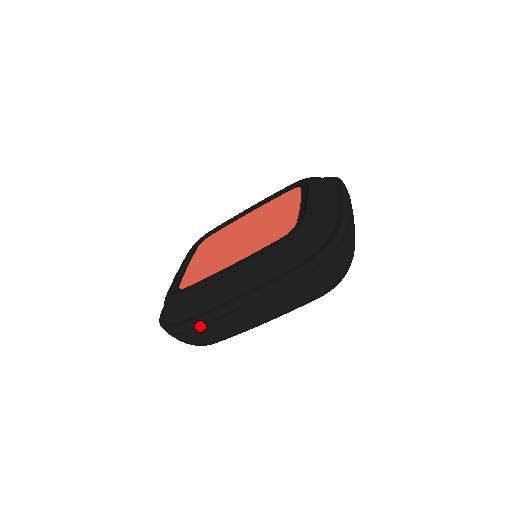
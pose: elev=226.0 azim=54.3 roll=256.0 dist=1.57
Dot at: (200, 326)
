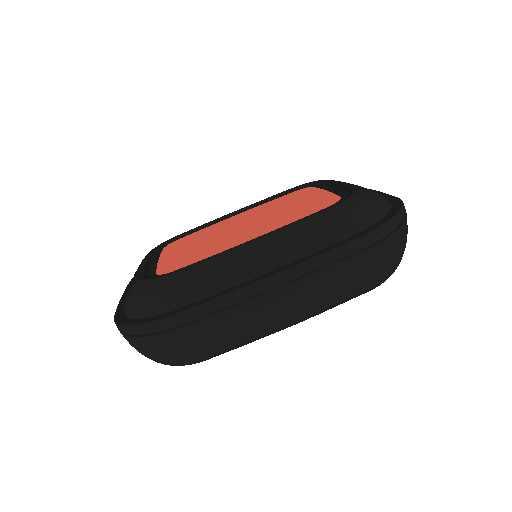
Dot at: (205, 316)
